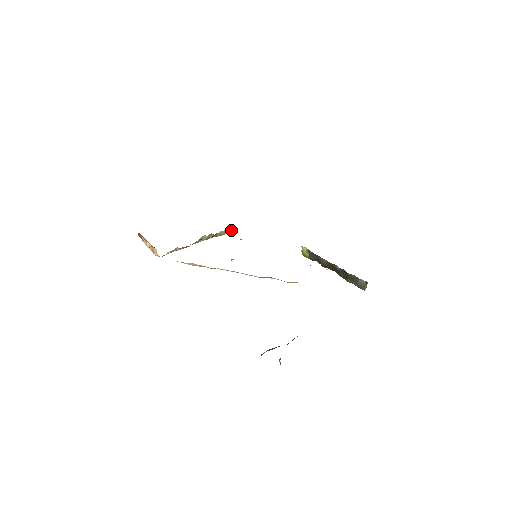
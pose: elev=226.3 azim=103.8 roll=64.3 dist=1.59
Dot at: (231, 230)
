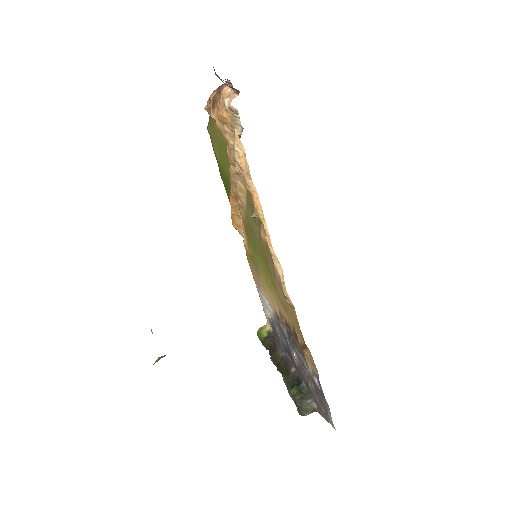
Dot at: occluded
